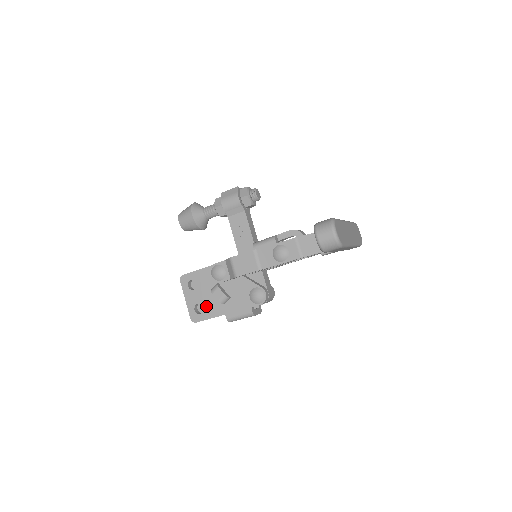
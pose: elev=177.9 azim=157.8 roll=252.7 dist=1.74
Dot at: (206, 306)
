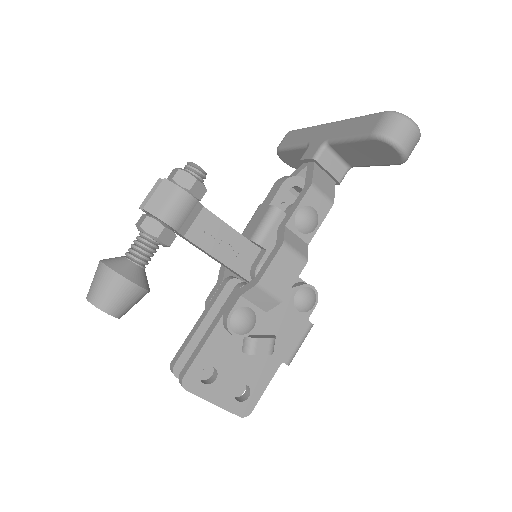
Dot at: (250, 379)
